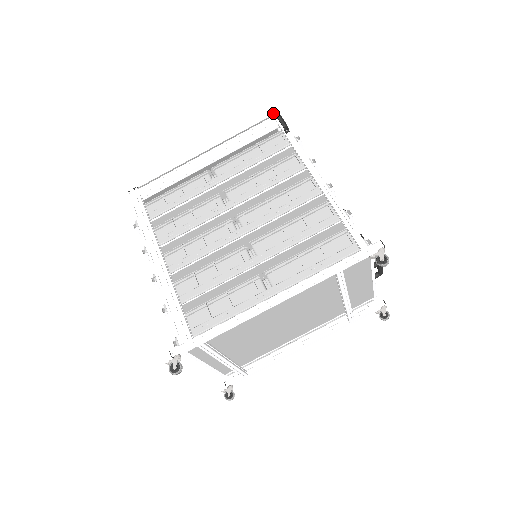
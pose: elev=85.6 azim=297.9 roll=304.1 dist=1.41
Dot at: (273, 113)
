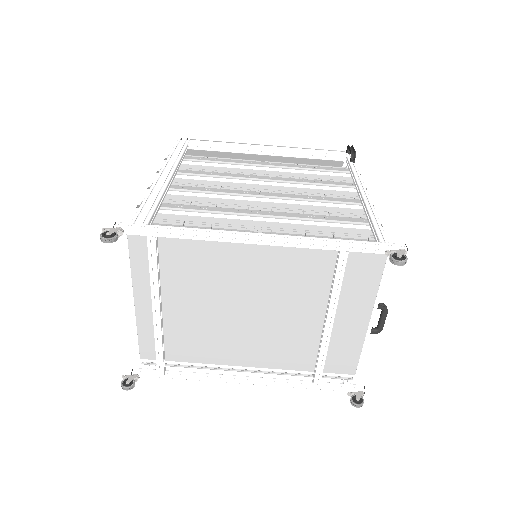
Dot at: (347, 147)
